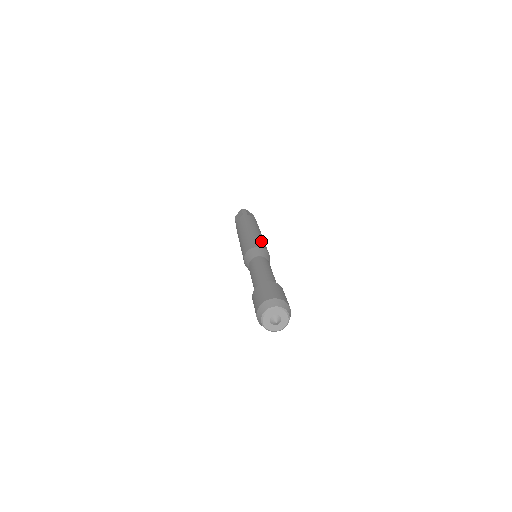
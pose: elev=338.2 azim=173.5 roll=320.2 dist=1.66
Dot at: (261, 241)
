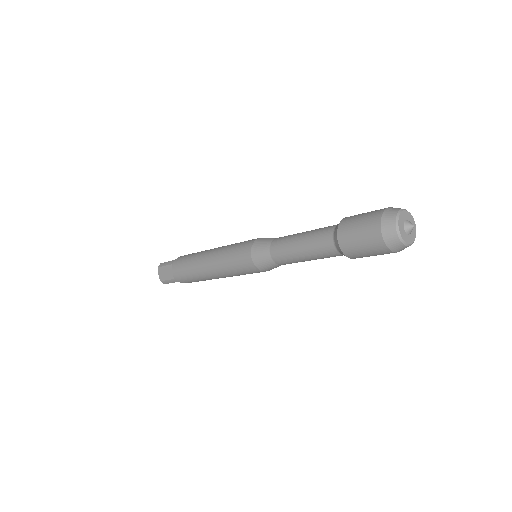
Dot at: (241, 242)
